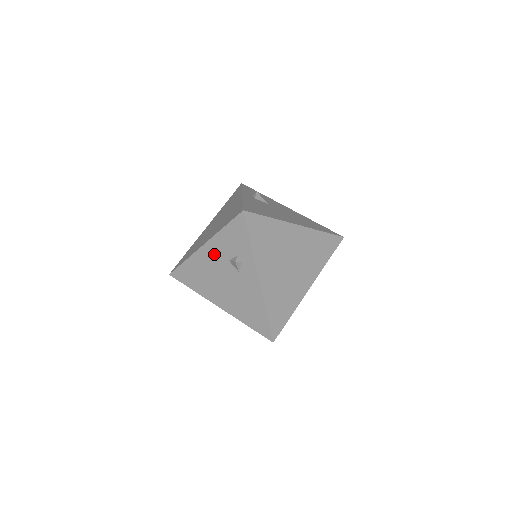
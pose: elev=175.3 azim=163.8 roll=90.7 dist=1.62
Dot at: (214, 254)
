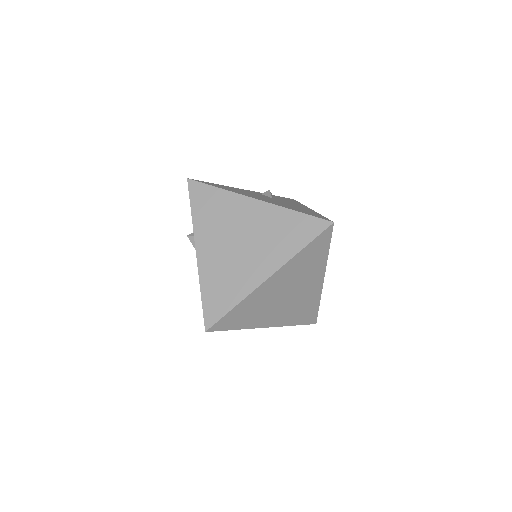
Dot at: occluded
